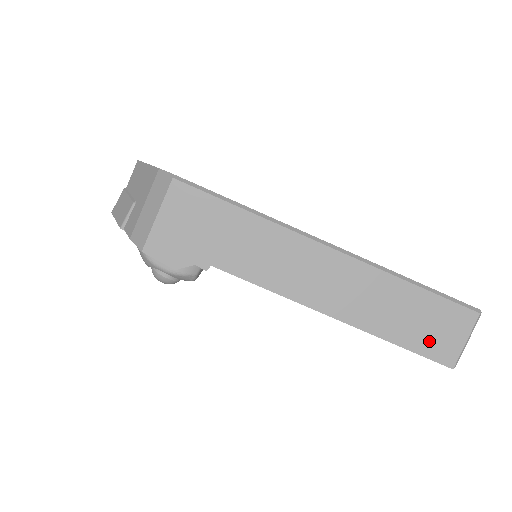
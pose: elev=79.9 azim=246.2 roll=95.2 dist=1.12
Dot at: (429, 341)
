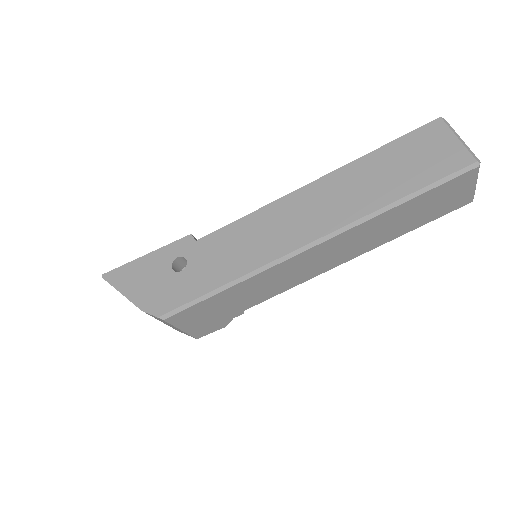
Dot at: (441, 209)
